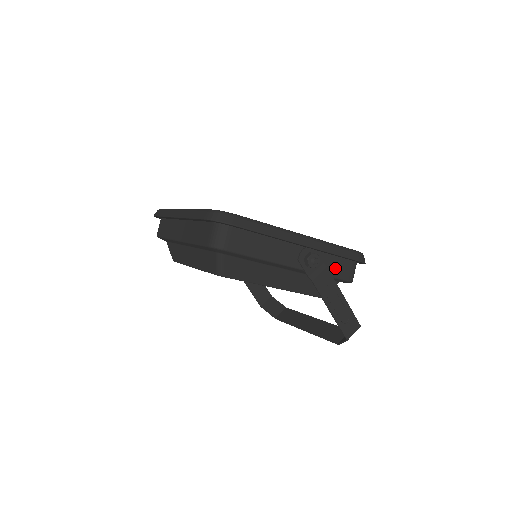
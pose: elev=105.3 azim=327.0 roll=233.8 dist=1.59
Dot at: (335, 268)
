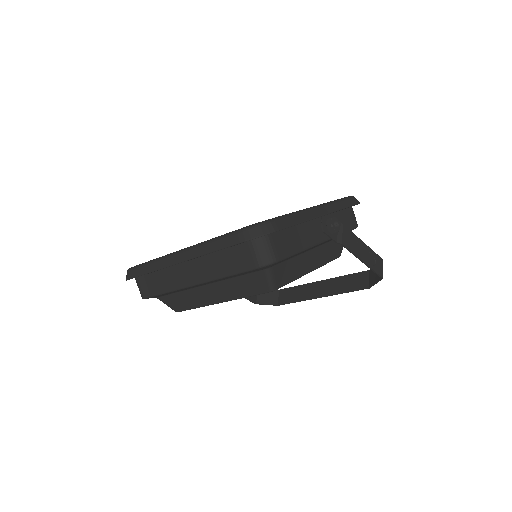
Dot at: (345, 222)
